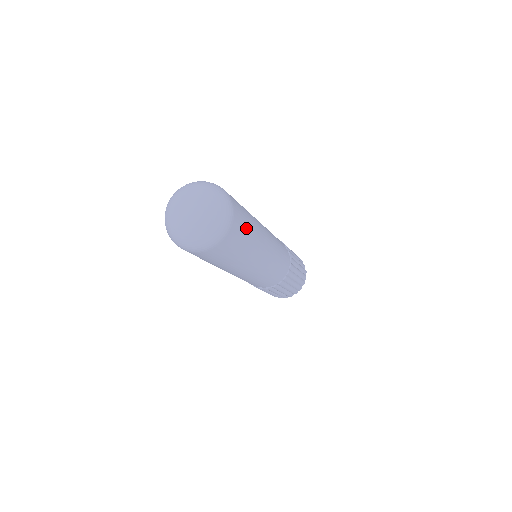
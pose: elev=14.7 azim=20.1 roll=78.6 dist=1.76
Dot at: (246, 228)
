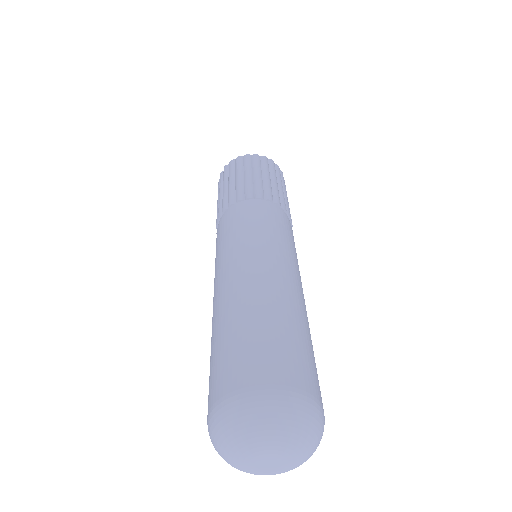
Dot at: occluded
